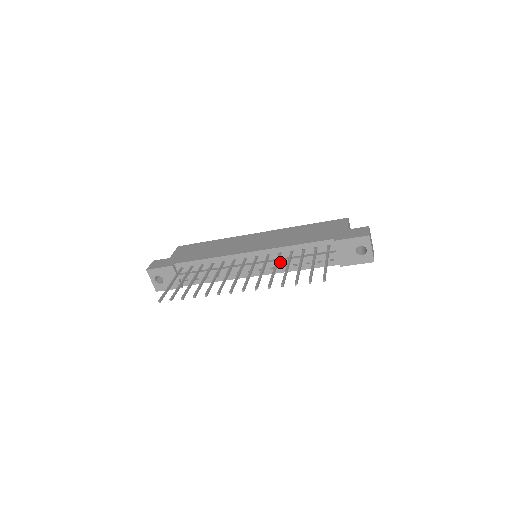
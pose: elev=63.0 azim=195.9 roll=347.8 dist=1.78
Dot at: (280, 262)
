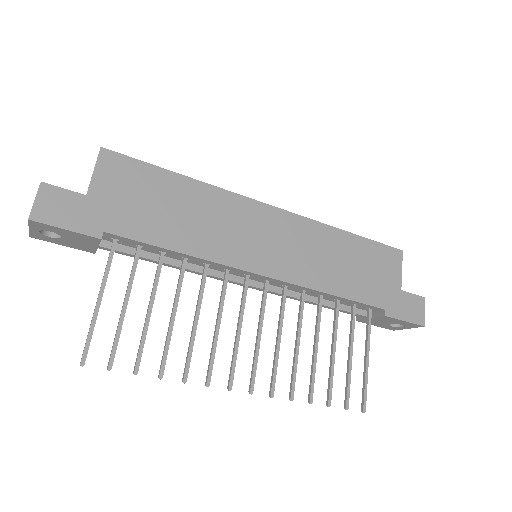
Dot at: (294, 298)
